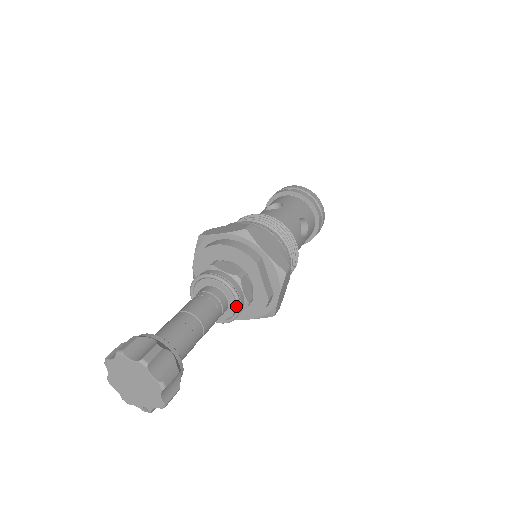
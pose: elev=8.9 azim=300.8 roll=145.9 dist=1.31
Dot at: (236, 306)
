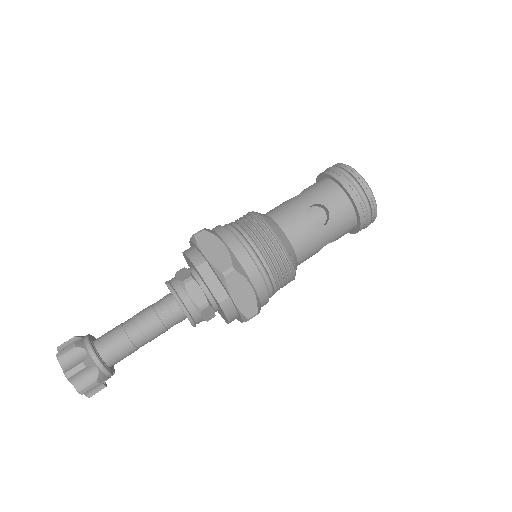
Dot at: (183, 311)
